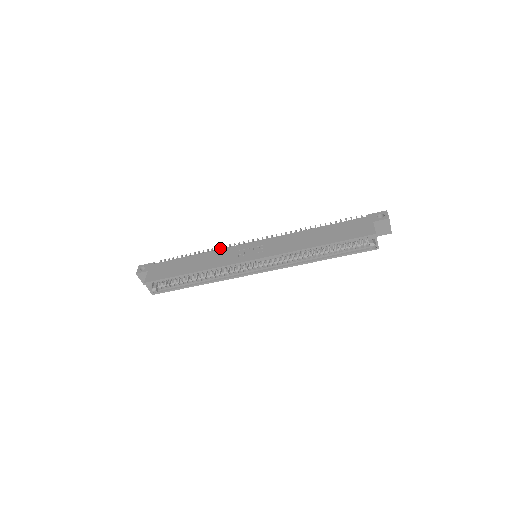
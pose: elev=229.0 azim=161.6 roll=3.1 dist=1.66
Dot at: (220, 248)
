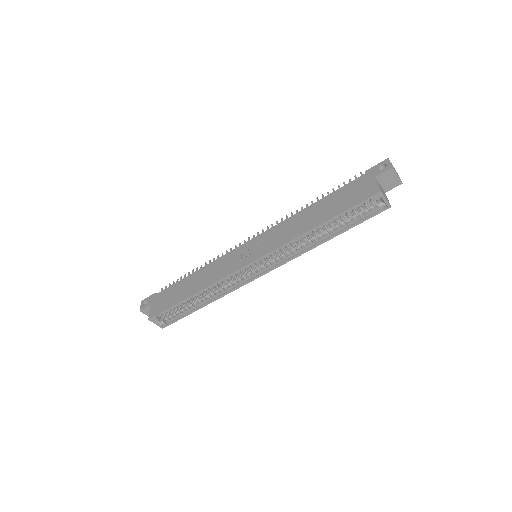
Dot at: (217, 258)
